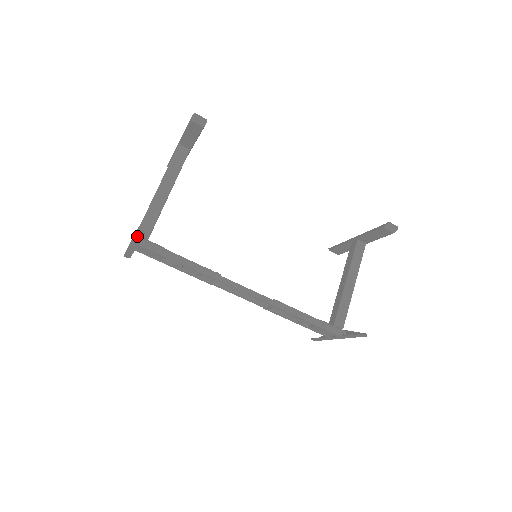
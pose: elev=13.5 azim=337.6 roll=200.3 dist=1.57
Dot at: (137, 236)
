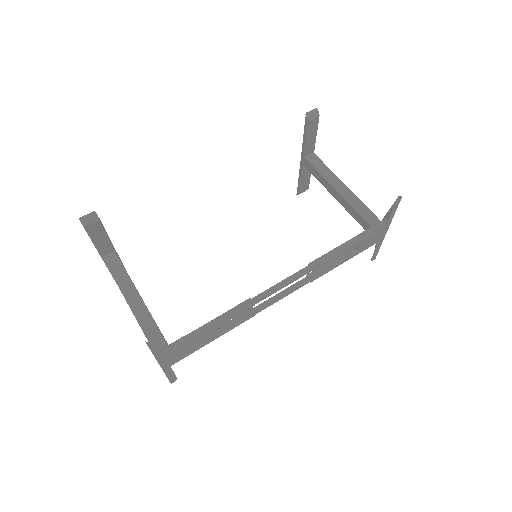
Dot at: (154, 350)
